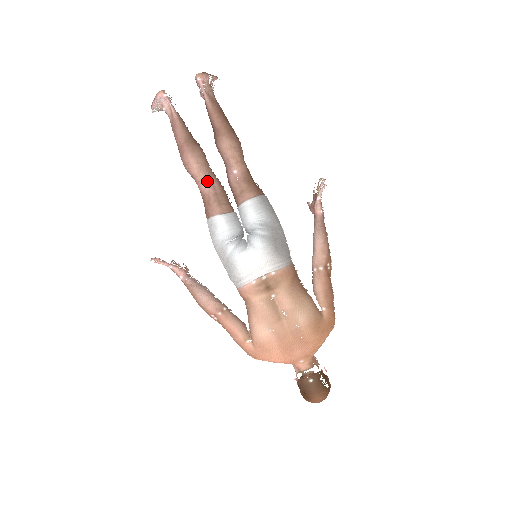
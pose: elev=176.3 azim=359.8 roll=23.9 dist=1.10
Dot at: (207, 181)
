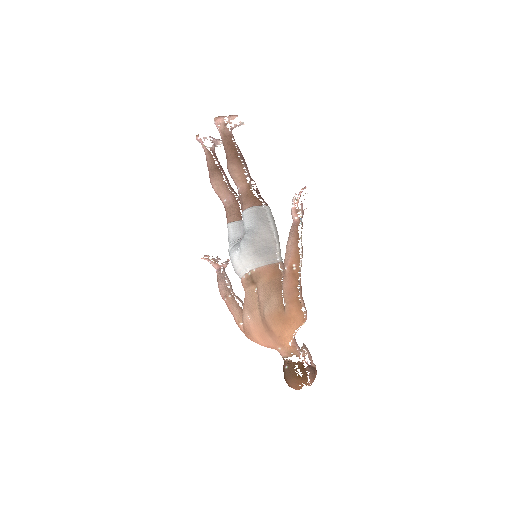
Dot at: (224, 197)
